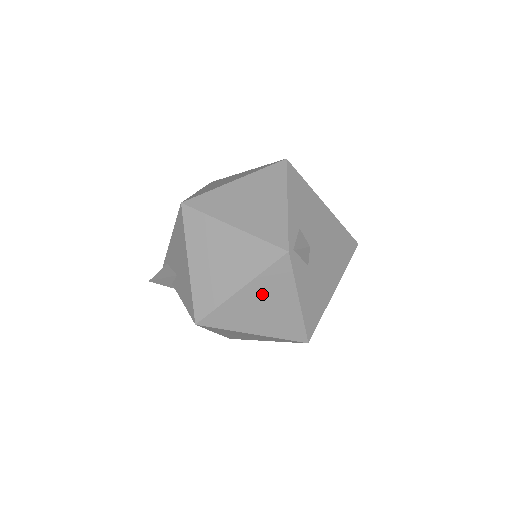
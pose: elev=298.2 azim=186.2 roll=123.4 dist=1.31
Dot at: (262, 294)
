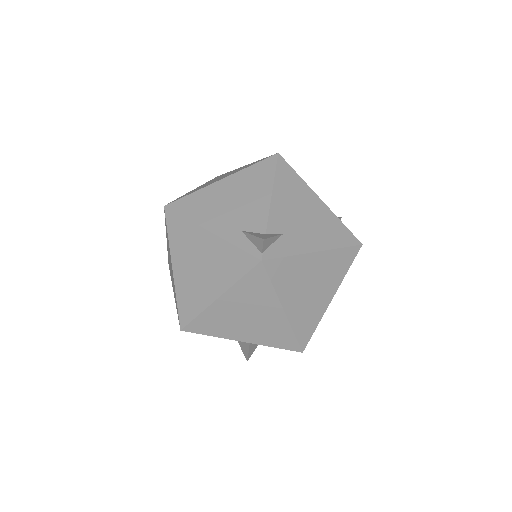
Dot at: (296, 289)
